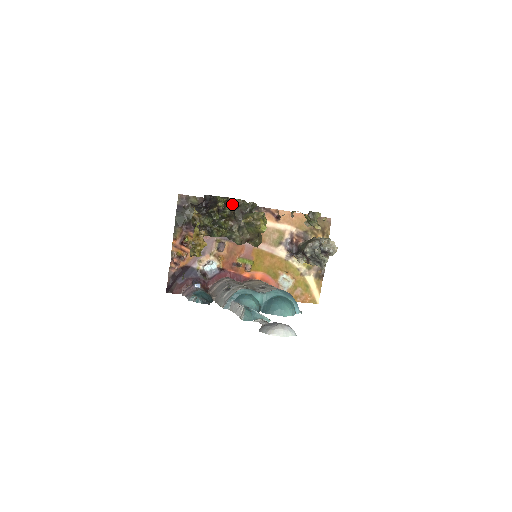
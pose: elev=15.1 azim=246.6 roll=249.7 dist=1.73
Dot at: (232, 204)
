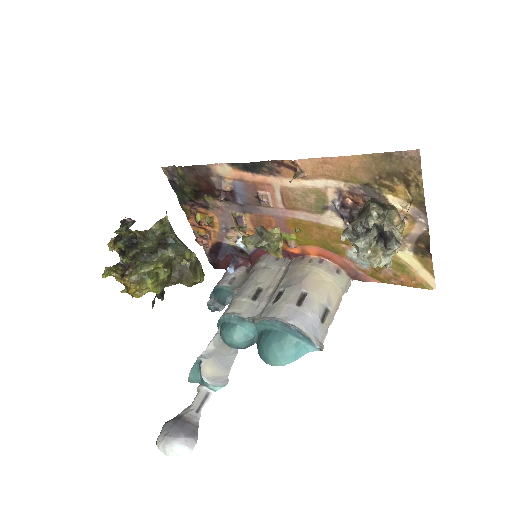
Dot at: (137, 238)
